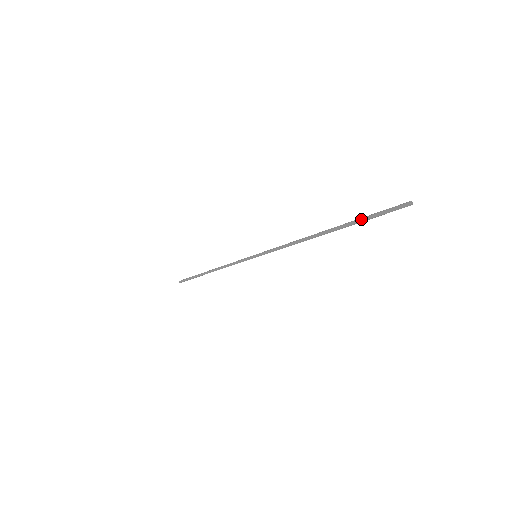
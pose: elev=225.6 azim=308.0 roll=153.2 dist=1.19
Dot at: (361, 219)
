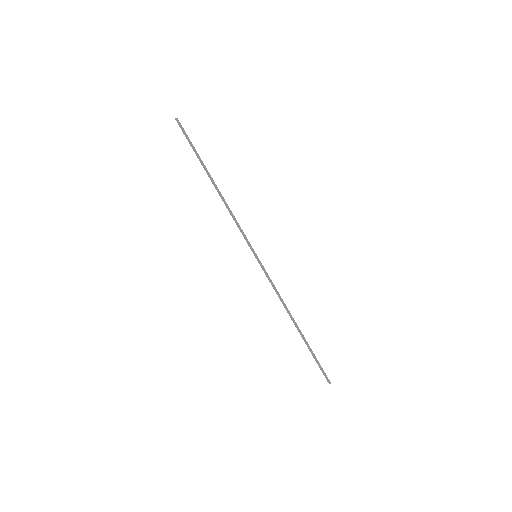
Dot at: (313, 356)
